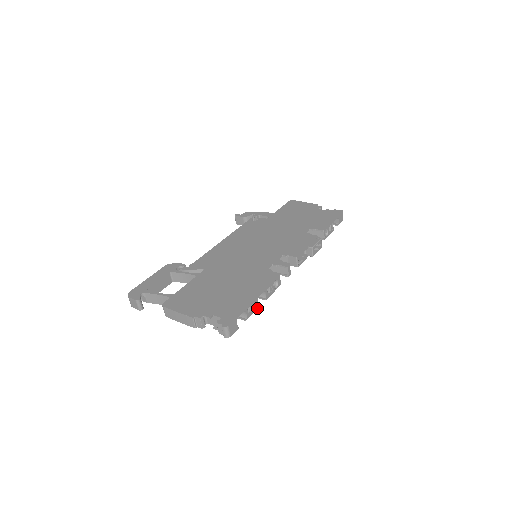
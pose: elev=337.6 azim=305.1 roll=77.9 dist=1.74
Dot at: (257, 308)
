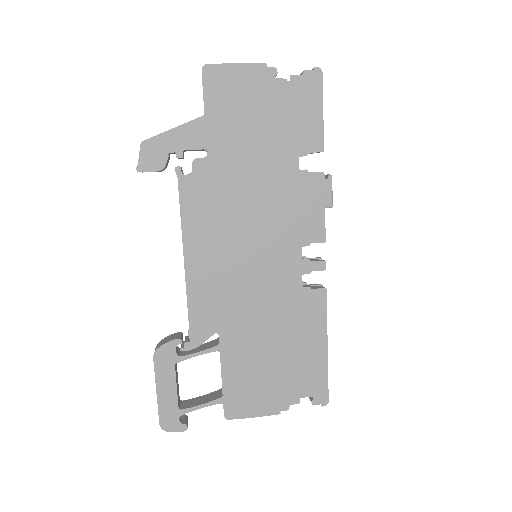
Dot at: occluded
